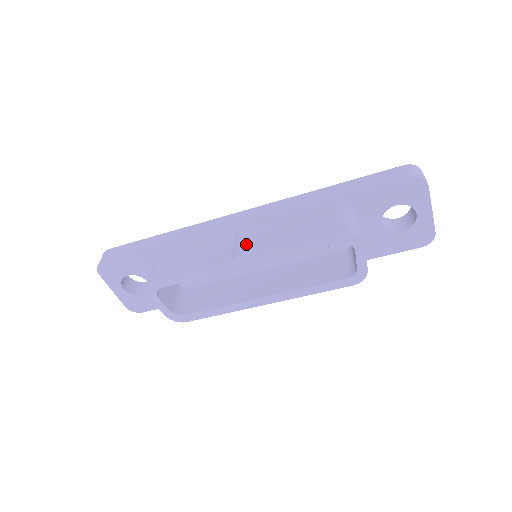
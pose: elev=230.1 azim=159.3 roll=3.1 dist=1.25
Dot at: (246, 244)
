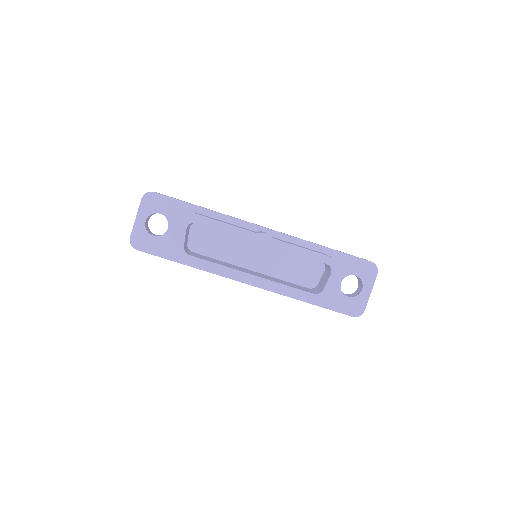
Dot at: occluded
